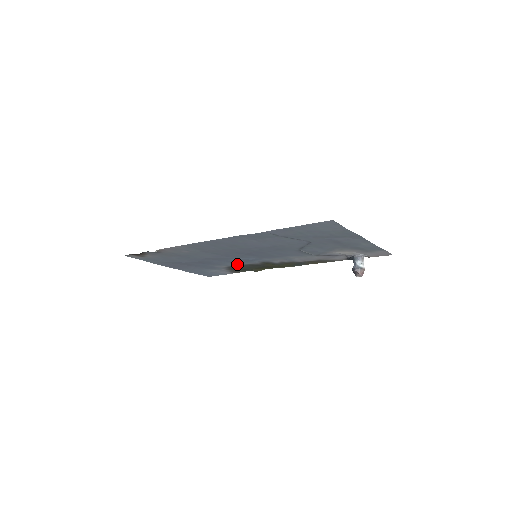
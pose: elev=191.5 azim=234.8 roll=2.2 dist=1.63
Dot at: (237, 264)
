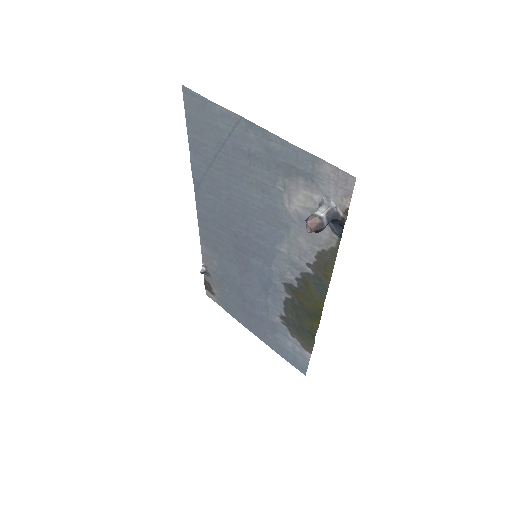
Dot at: (279, 305)
